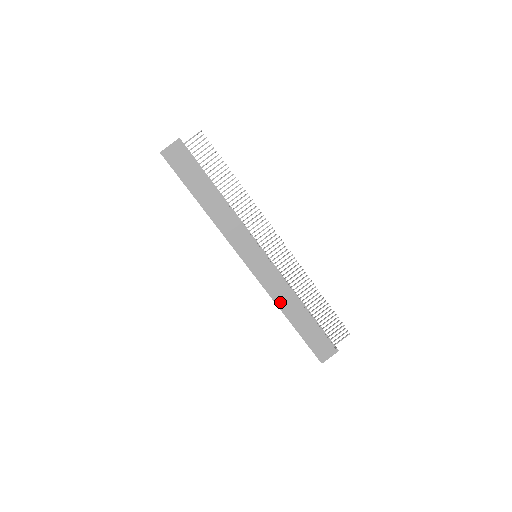
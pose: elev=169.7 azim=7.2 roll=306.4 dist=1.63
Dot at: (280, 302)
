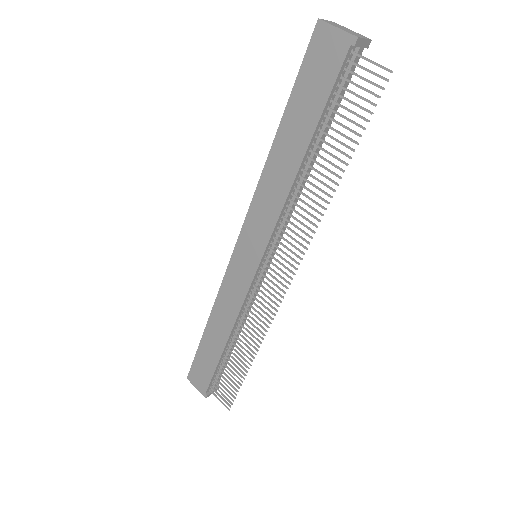
Dot at: (218, 309)
